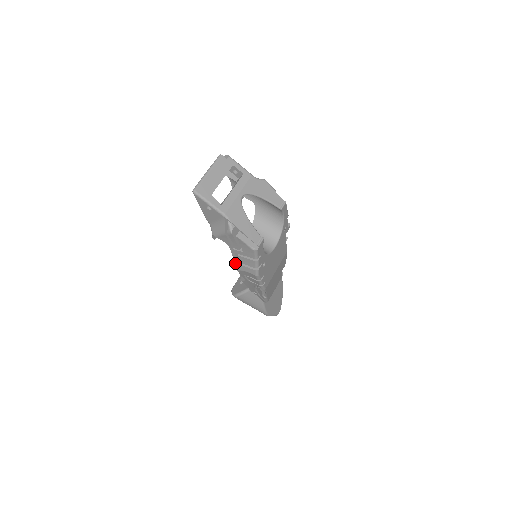
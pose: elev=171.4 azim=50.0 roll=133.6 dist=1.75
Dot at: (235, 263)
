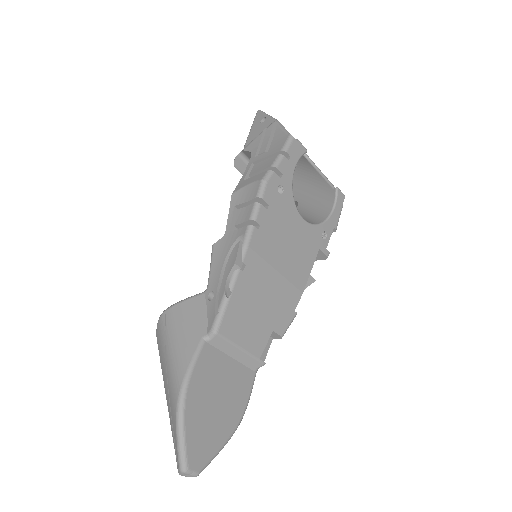
Dot at: (239, 183)
